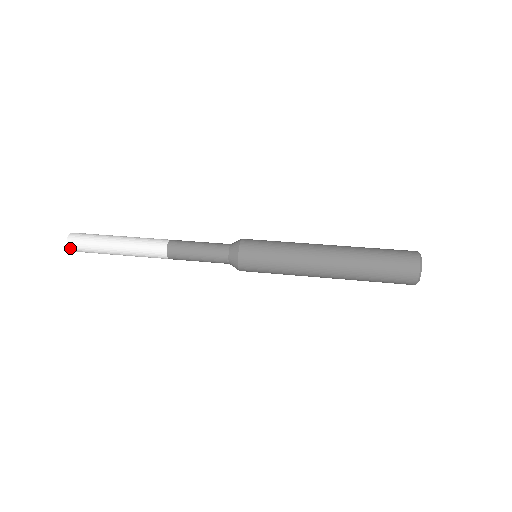
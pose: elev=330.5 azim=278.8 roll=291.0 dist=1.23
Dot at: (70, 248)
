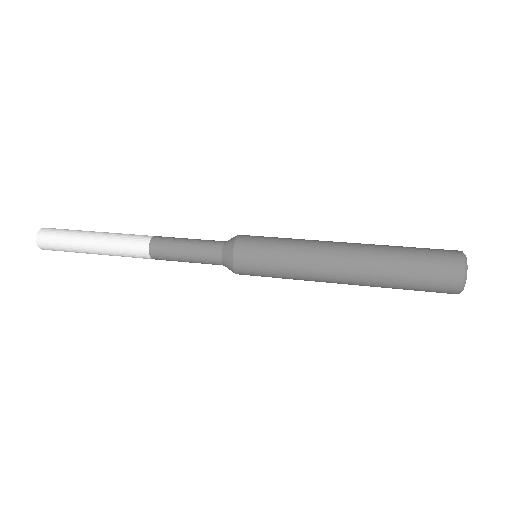
Dot at: (39, 243)
